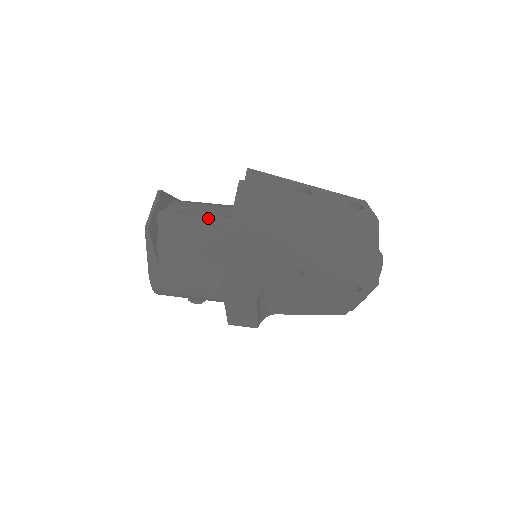
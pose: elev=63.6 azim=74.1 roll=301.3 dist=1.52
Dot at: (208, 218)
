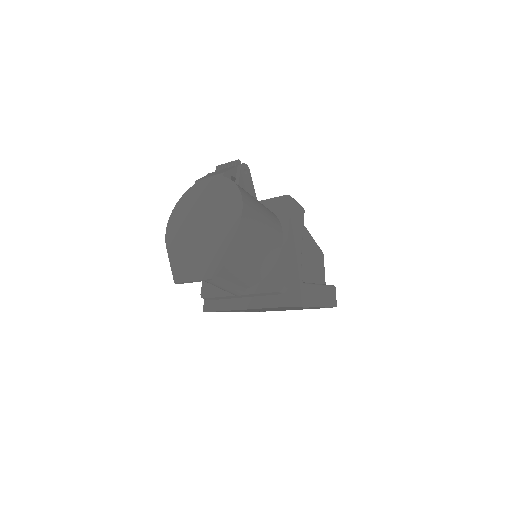
Dot at: (227, 291)
